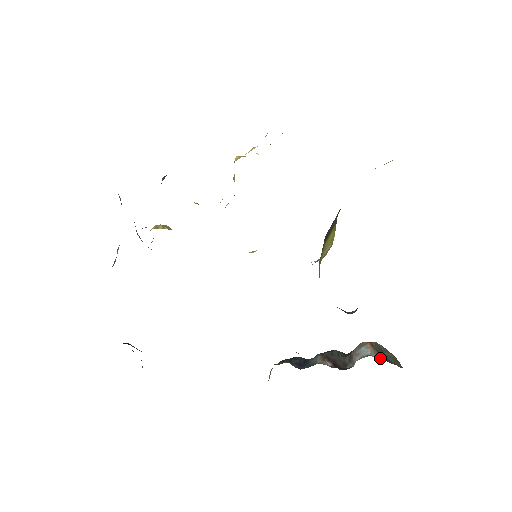
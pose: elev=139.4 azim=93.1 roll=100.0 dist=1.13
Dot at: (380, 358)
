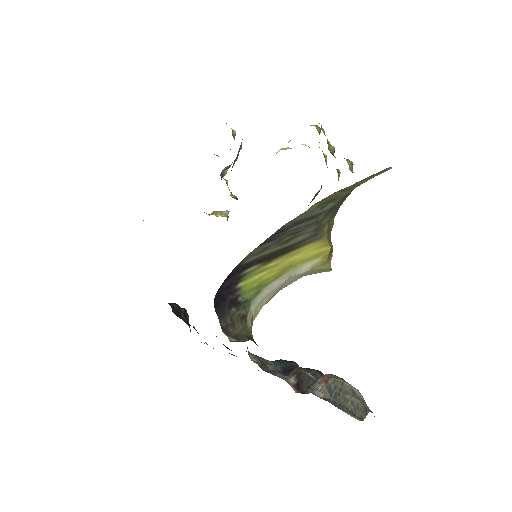
Dot at: (325, 397)
